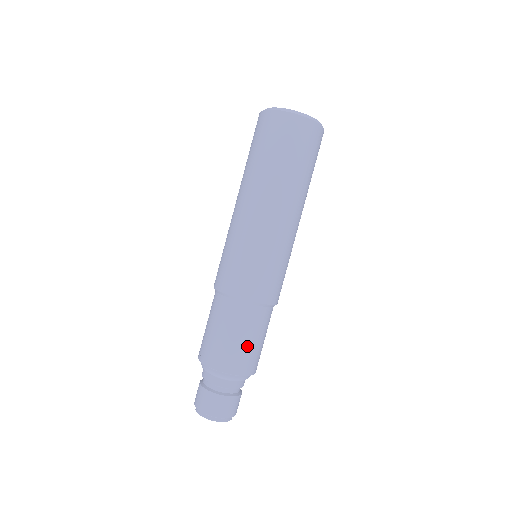
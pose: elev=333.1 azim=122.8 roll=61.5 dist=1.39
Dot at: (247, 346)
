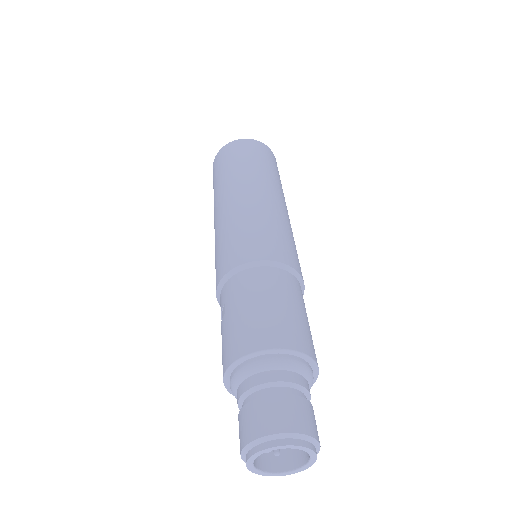
Dot at: (308, 325)
